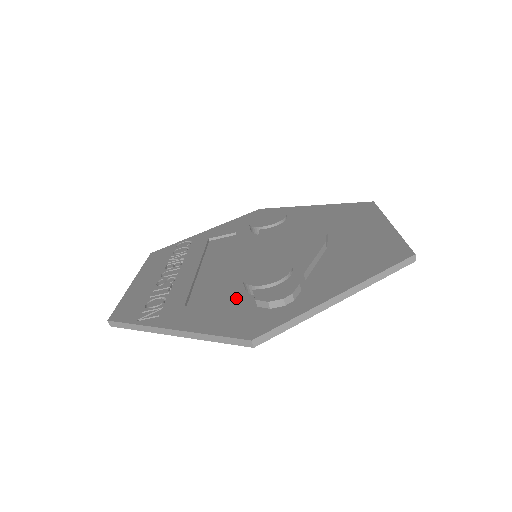
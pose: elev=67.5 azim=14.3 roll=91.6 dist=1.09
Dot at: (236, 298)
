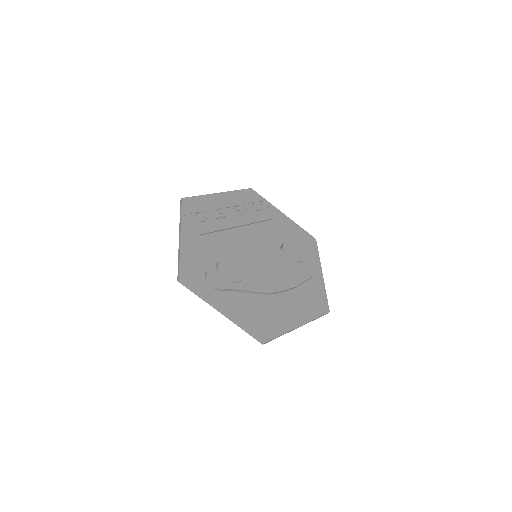
Dot at: (211, 259)
